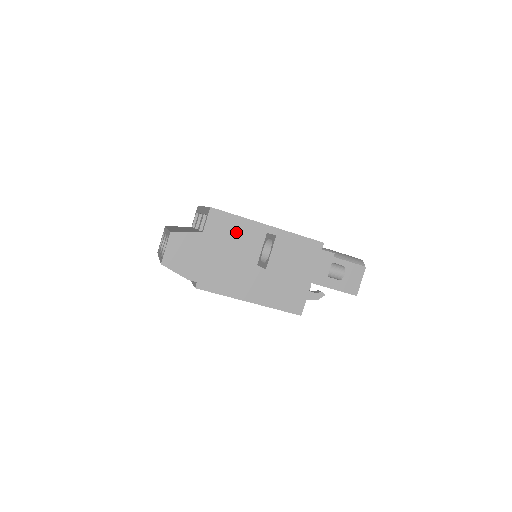
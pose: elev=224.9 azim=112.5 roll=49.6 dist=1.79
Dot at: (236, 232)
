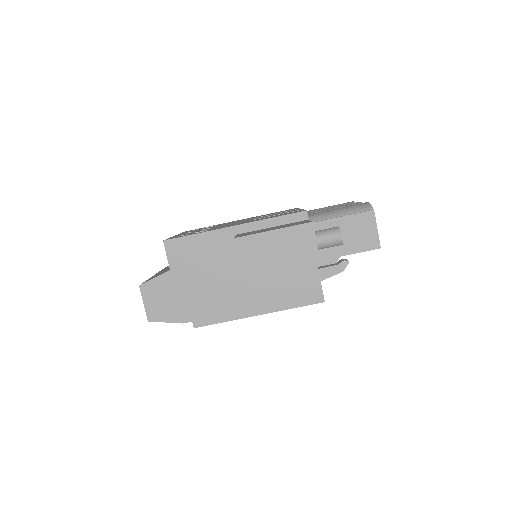
Dot at: (203, 251)
